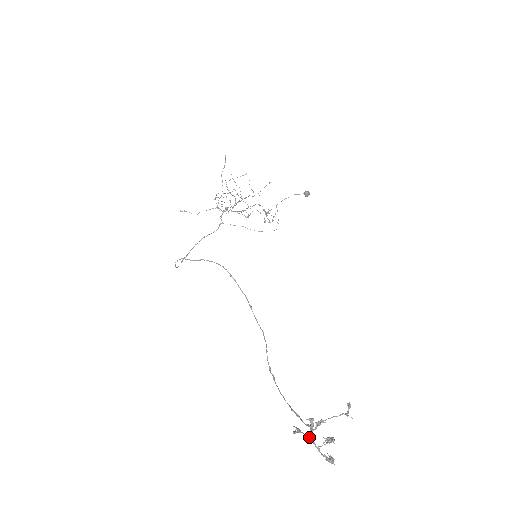
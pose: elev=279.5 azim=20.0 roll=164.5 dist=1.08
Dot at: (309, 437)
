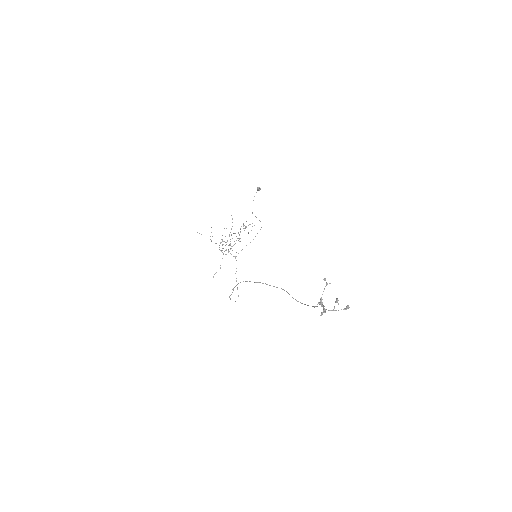
Dot at: (324, 311)
